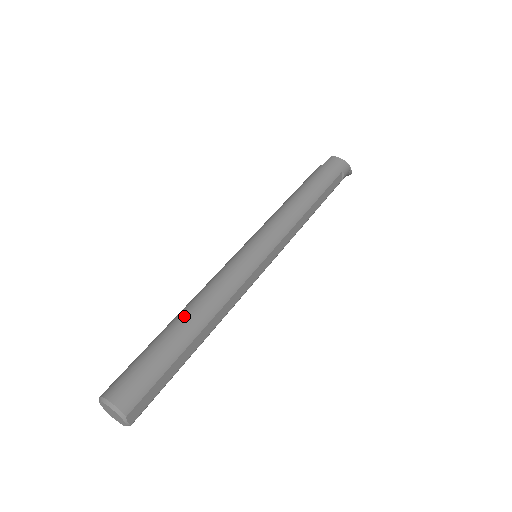
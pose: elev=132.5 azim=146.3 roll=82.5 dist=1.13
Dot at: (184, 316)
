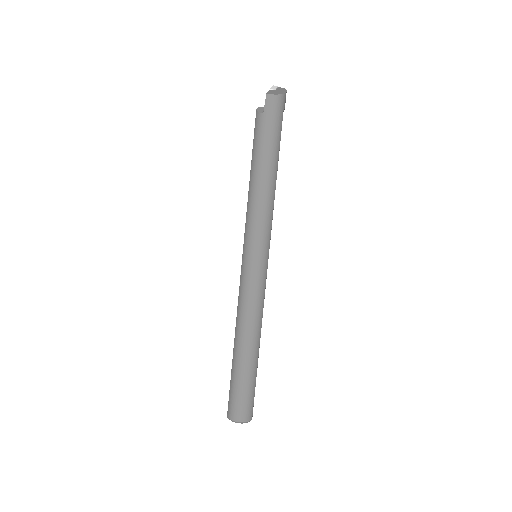
Dot at: (244, 348)
